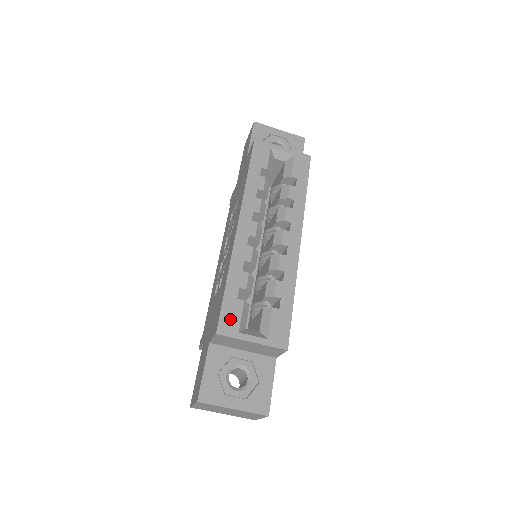
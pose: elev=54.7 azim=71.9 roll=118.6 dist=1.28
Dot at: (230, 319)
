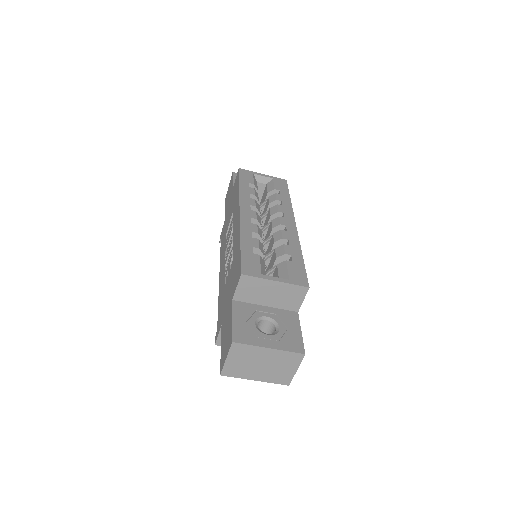
Dot at: (251, 265)
